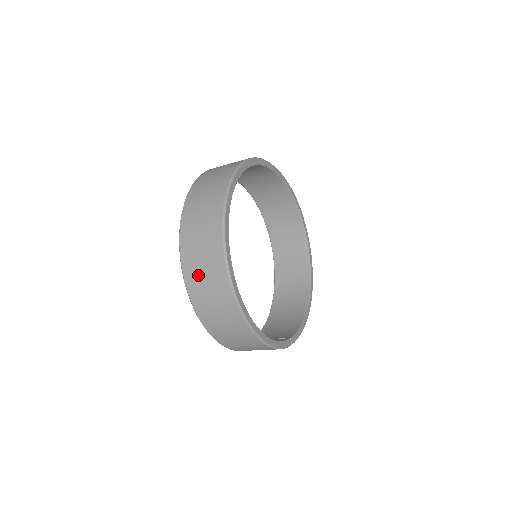
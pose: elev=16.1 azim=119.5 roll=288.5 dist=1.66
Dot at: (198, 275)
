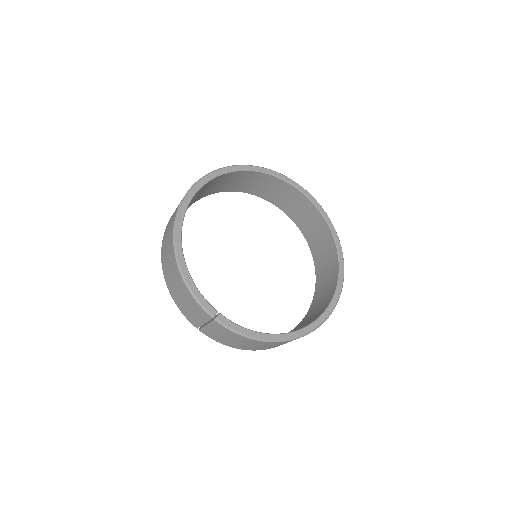
Dot at: occluded
